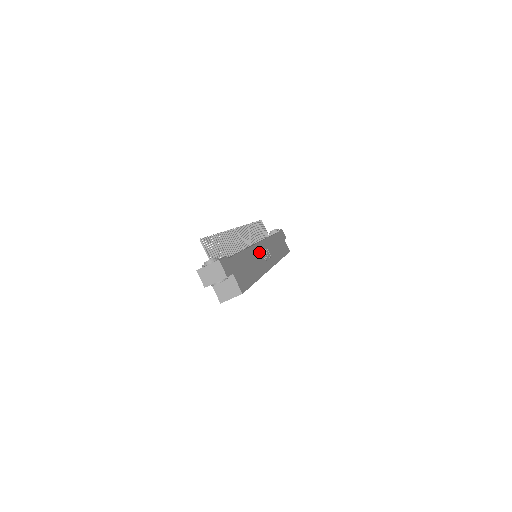
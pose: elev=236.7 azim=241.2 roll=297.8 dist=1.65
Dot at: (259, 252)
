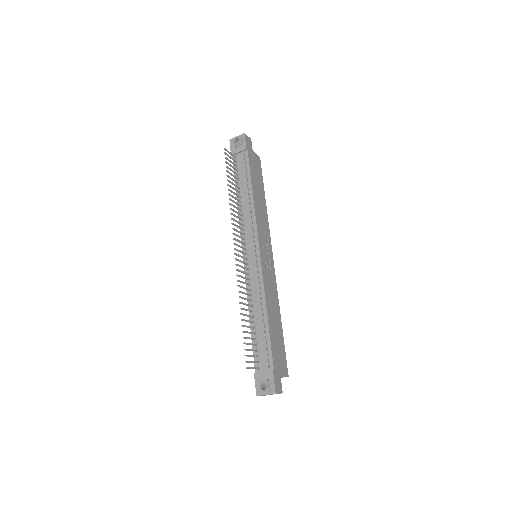
Dot at: (266, 273)
